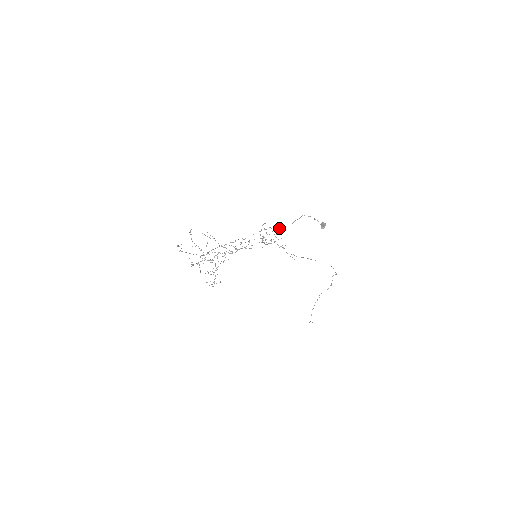
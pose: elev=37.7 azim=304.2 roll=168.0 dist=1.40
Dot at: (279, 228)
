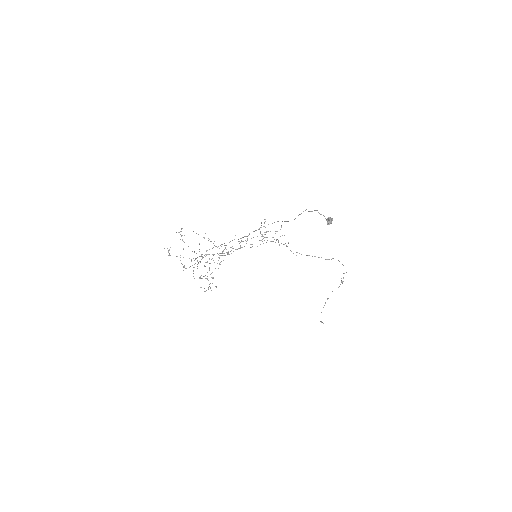
Dot at: occluded
